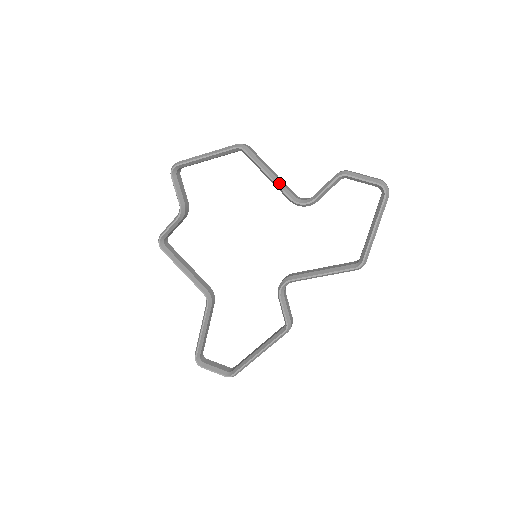
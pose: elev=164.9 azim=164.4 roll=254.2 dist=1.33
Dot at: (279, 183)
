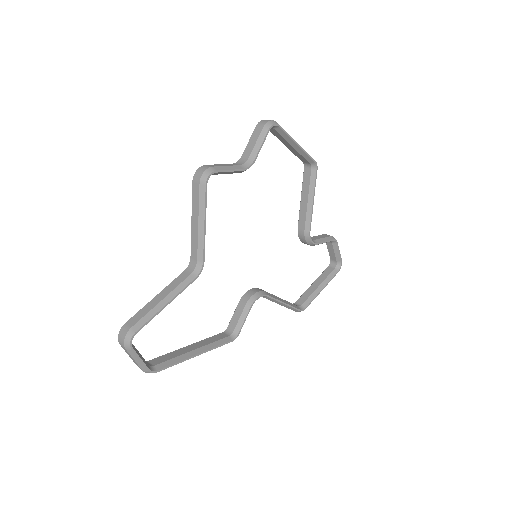
Dot at: (312, 213)
